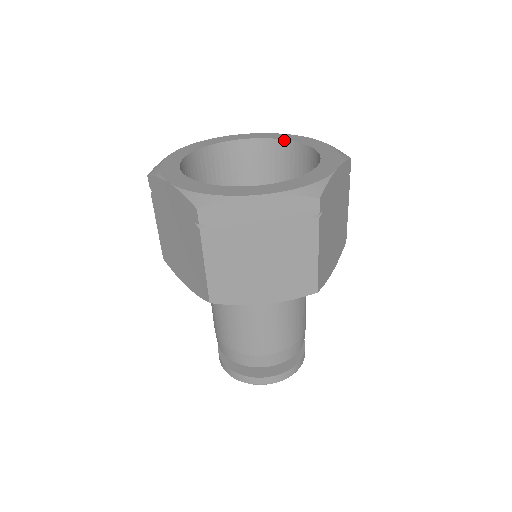
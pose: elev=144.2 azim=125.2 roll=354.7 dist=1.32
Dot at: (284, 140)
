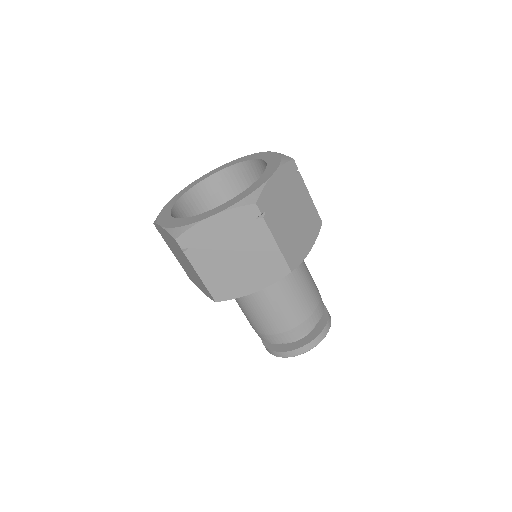
Dot at: (205, 179)
